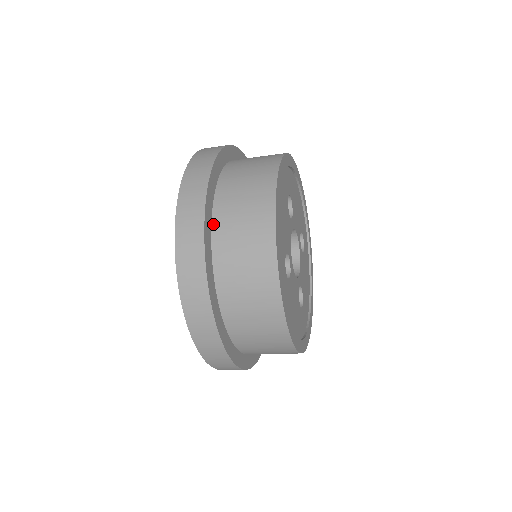
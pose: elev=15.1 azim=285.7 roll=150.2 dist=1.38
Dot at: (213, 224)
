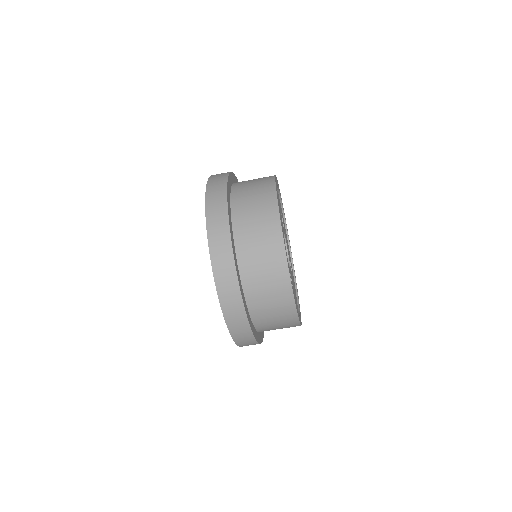
Dot at: (232, 187)
